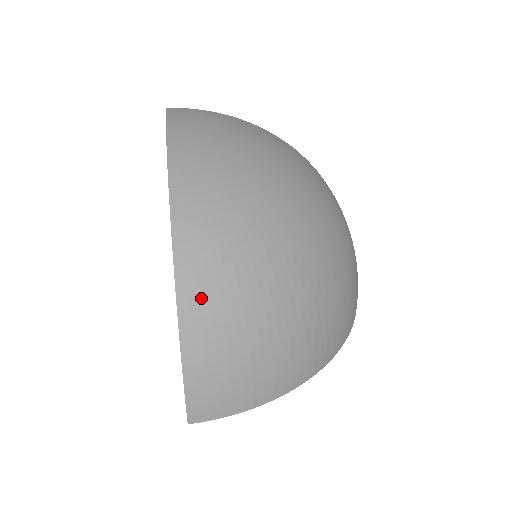
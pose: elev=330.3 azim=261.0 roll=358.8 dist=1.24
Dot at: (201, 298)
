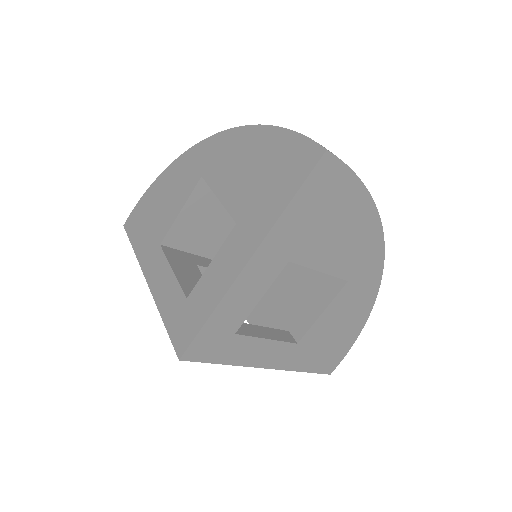
Dot at: occluded
